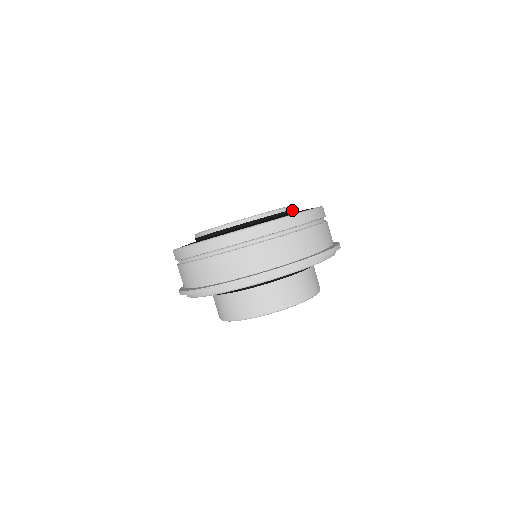
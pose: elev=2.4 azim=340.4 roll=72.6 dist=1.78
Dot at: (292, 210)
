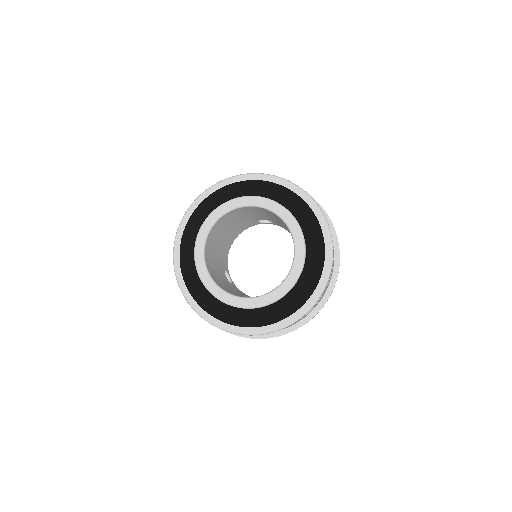
Dot at: (296, 220)
